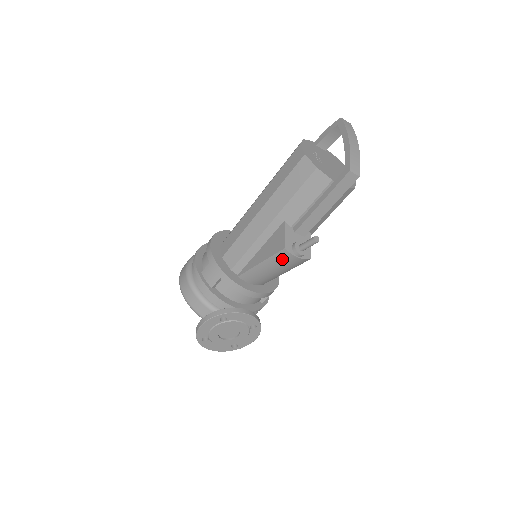
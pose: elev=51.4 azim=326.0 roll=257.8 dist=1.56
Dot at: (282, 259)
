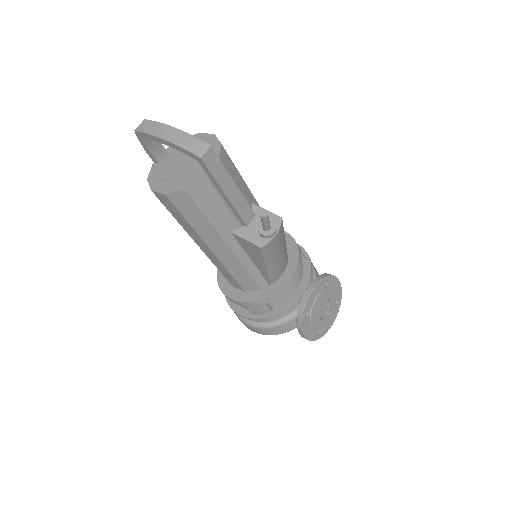
Dot at: (271, 250)
